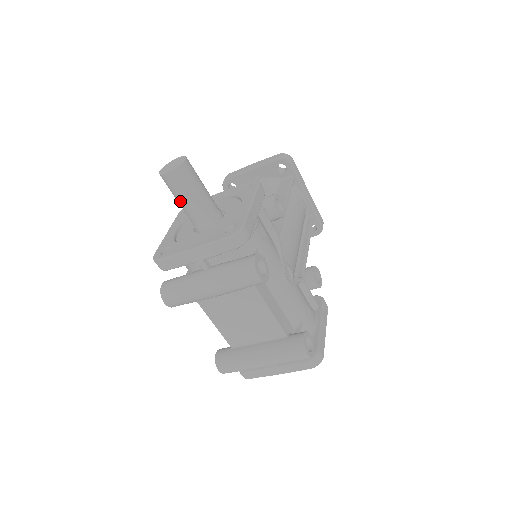
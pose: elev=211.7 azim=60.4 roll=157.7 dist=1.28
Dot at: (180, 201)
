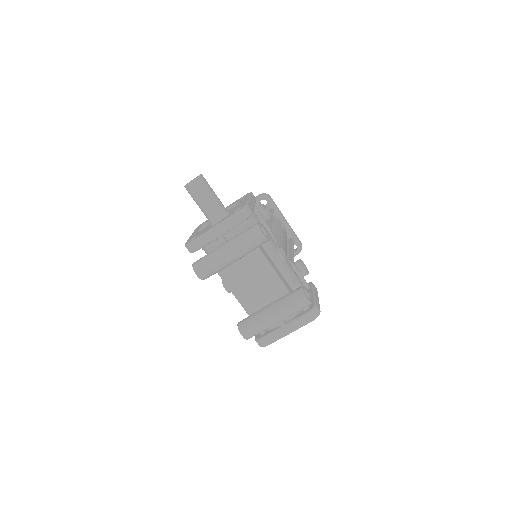
Dot at: (200, 203)
